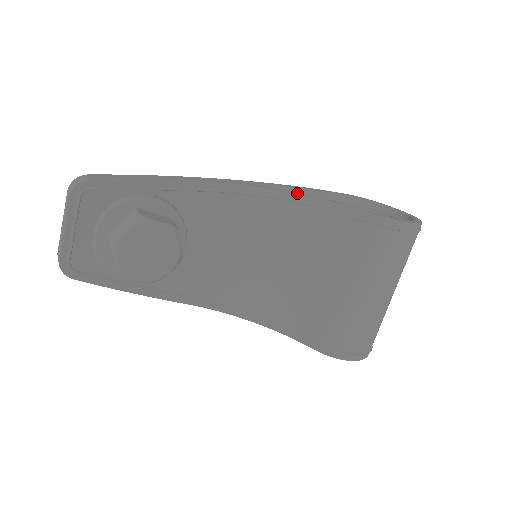
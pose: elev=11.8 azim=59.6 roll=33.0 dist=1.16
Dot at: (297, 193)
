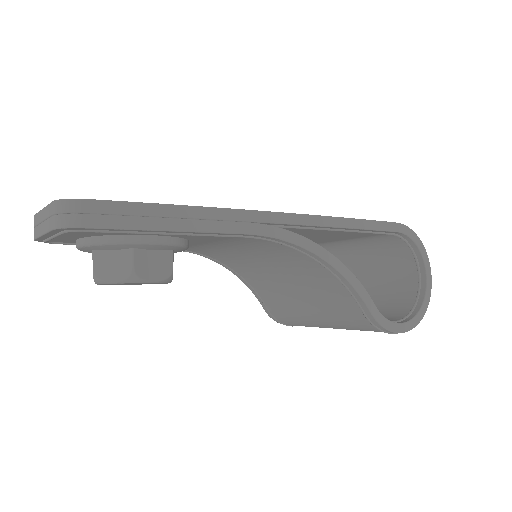
Dot at: (328, 260)
